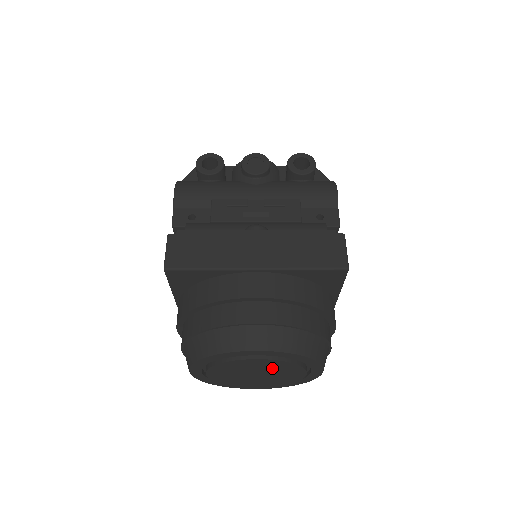
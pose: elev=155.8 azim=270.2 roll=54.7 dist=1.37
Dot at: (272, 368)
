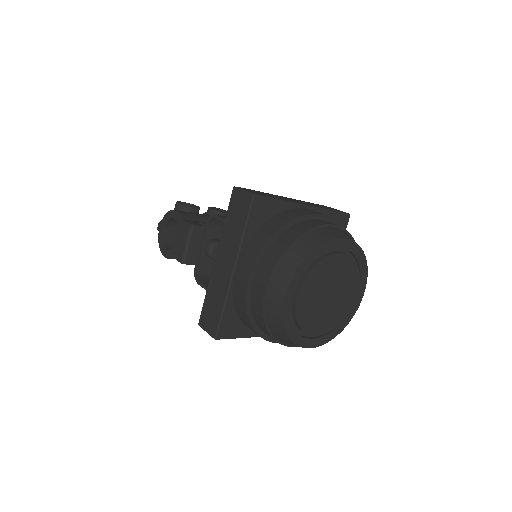
Dot at: (343, 278)
